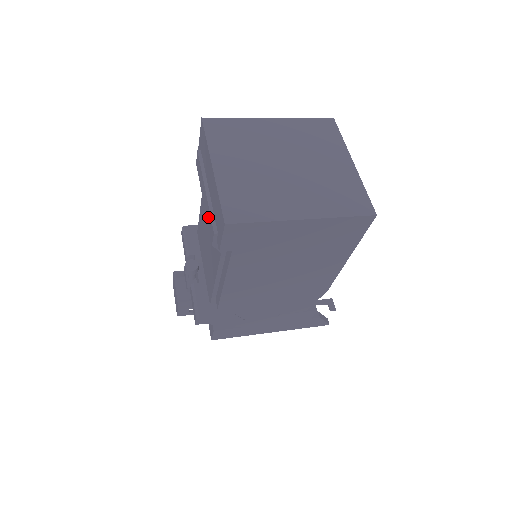
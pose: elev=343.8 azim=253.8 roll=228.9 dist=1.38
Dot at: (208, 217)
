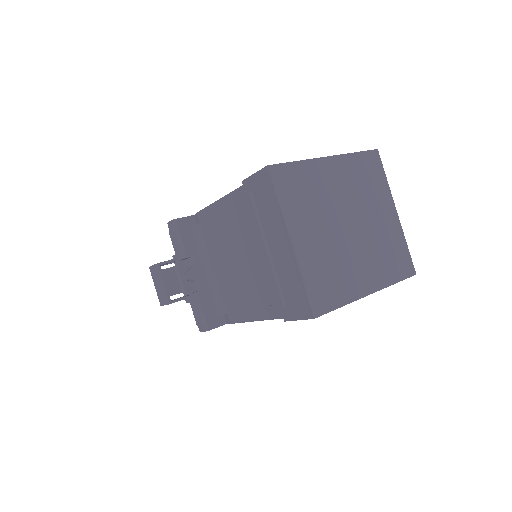
Dot at: (268, 280)
